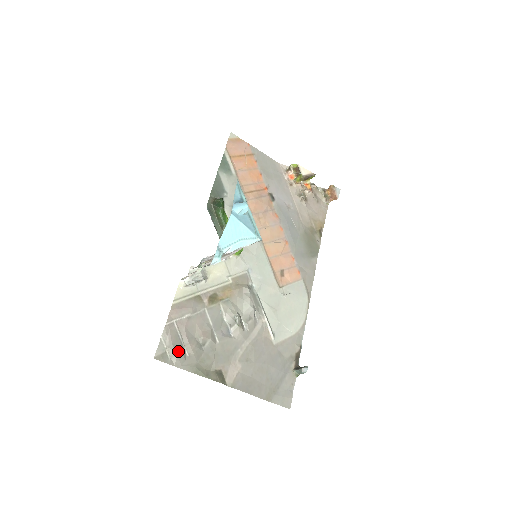
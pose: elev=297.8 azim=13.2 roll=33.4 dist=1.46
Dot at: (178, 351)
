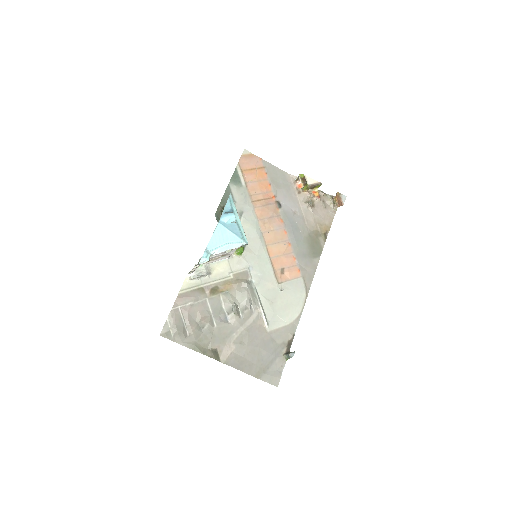
Dot at: (180, 331)
